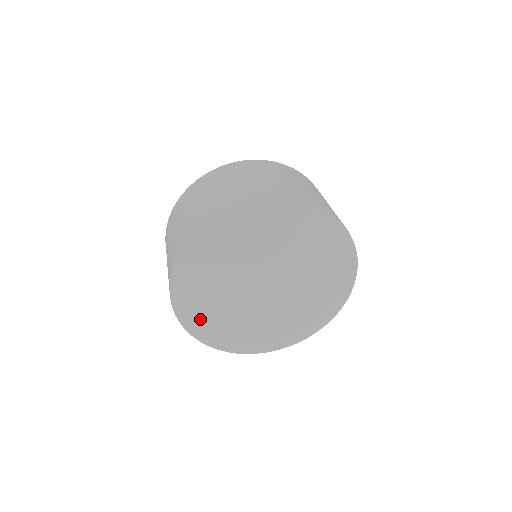
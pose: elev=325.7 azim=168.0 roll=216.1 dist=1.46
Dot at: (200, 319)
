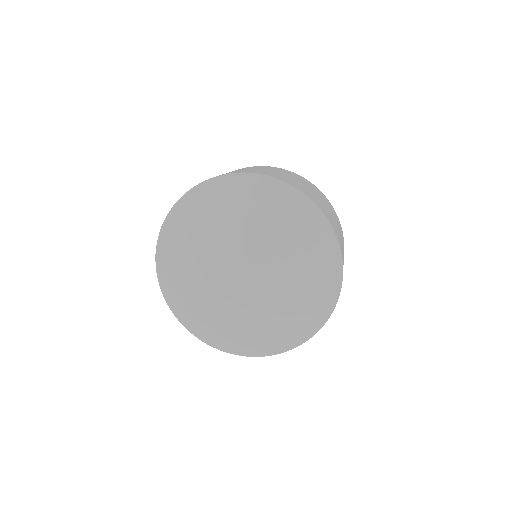
Dot at: (204, 324)
